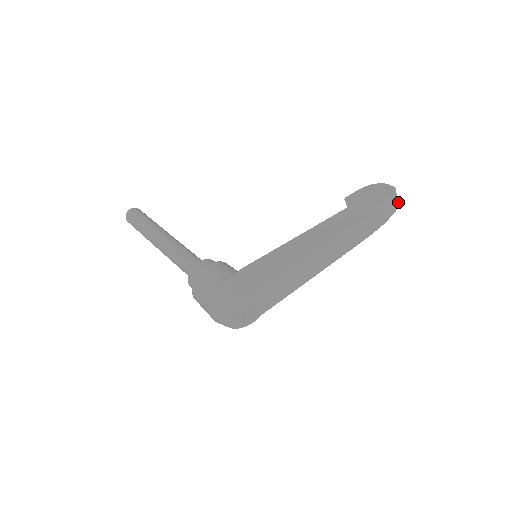
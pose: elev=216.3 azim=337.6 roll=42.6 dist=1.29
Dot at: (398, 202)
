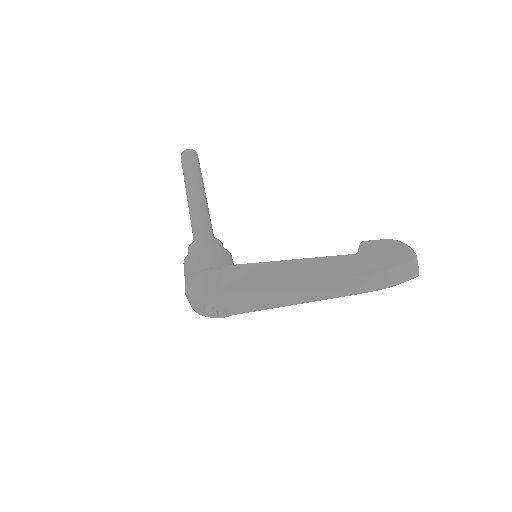
Dot at: (418, 271)
